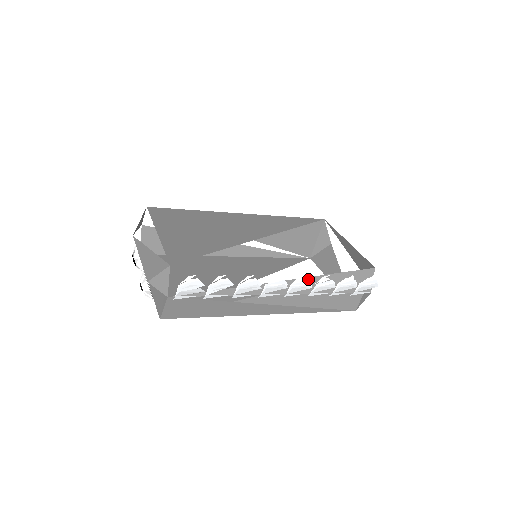
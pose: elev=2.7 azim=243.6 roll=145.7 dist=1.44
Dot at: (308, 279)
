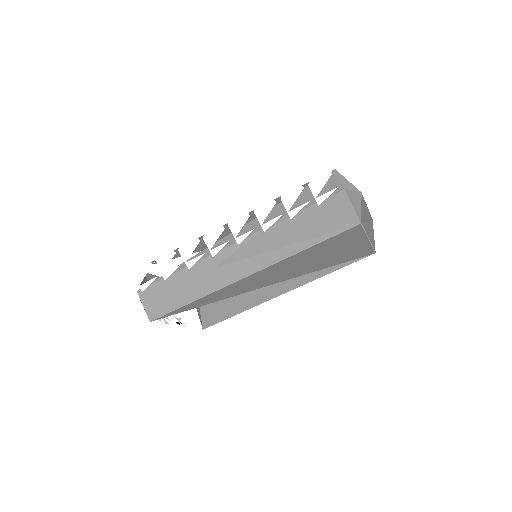
Dot at: occluded
